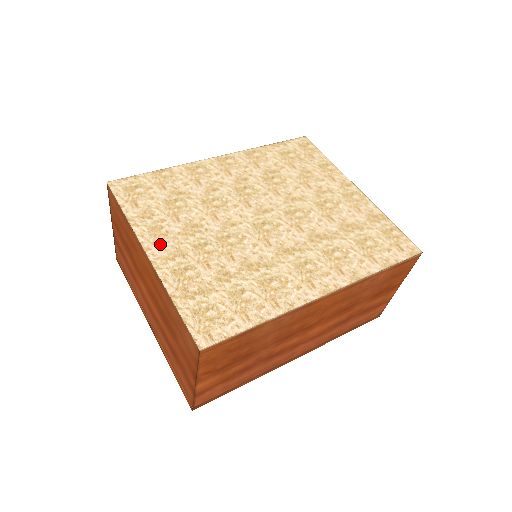
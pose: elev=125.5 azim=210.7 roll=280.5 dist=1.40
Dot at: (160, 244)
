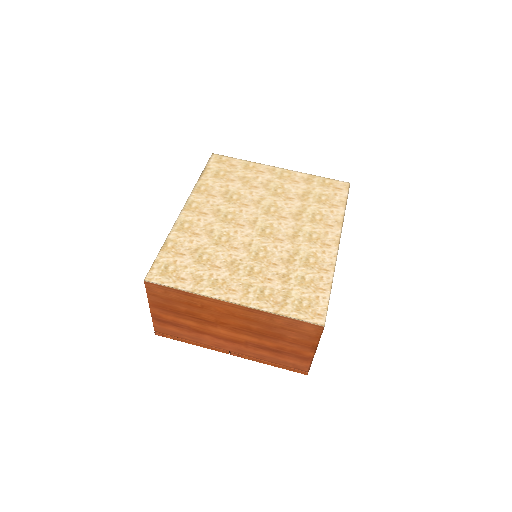
Dot at: (230, 290)
